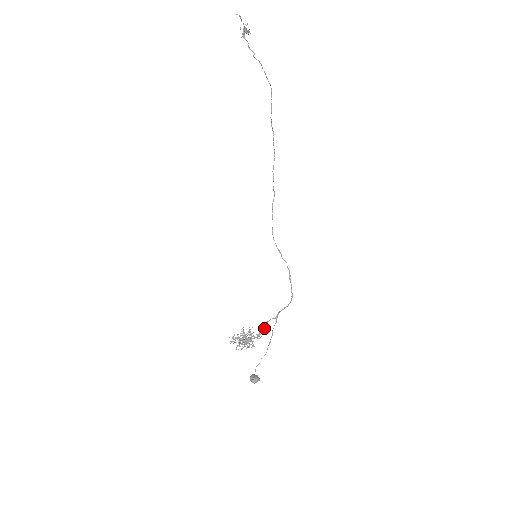
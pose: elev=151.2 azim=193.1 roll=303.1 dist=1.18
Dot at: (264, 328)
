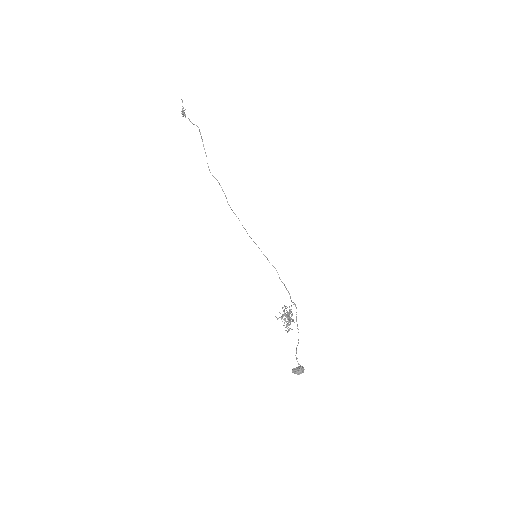
Dot at: occluded
